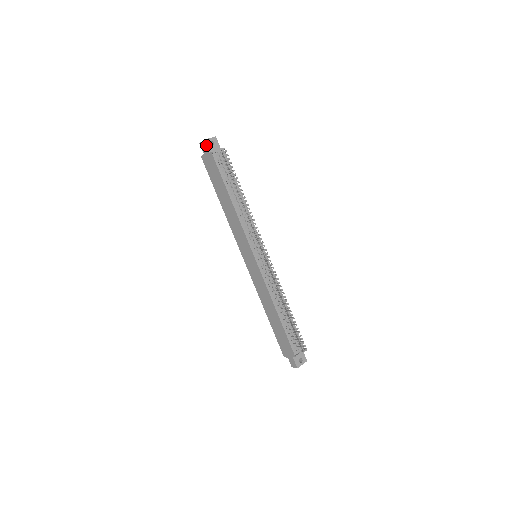
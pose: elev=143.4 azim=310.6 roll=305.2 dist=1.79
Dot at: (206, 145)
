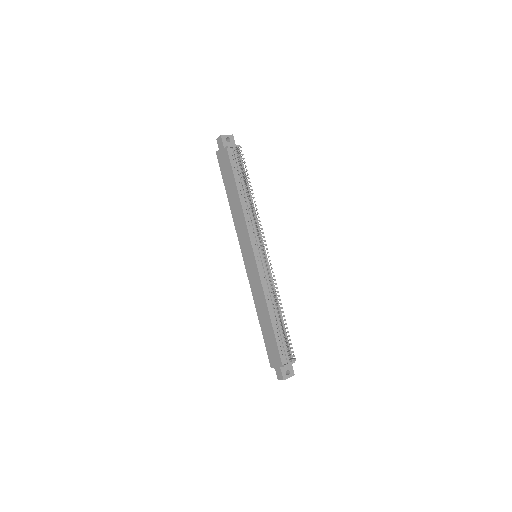
Dot at: (222, 140)
